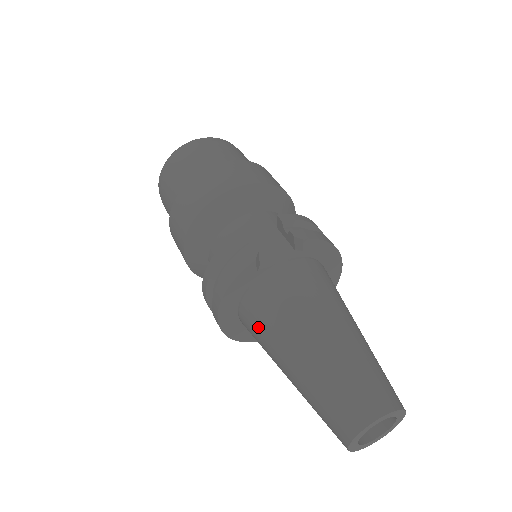
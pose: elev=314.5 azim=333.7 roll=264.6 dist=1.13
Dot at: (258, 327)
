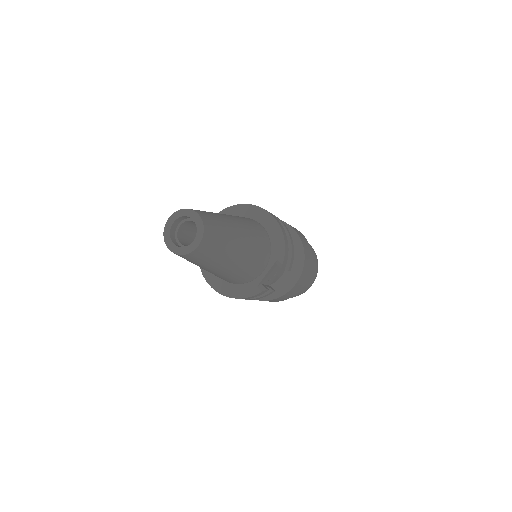
Dot at: occluded
